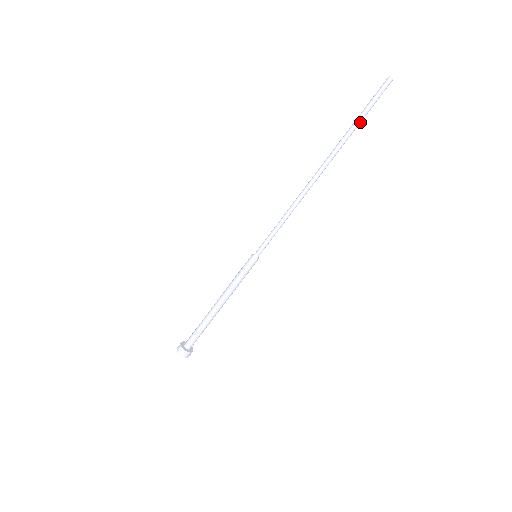
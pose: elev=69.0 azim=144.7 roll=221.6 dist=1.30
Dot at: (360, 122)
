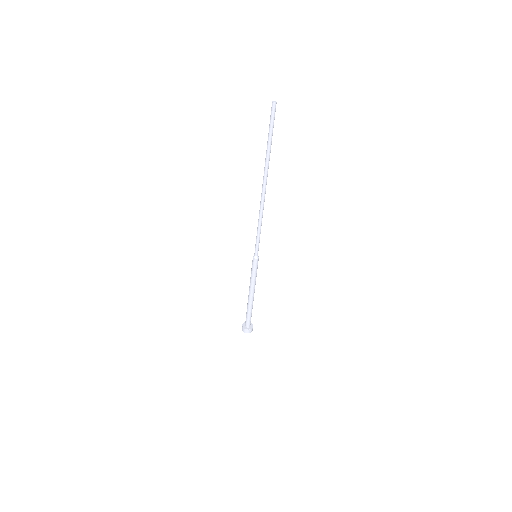
Dot at: (271, 142)
